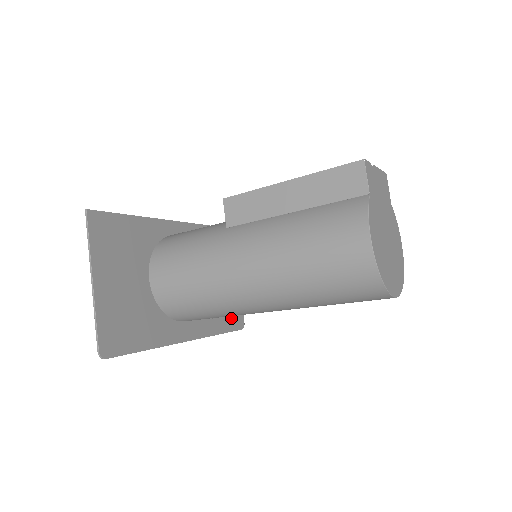
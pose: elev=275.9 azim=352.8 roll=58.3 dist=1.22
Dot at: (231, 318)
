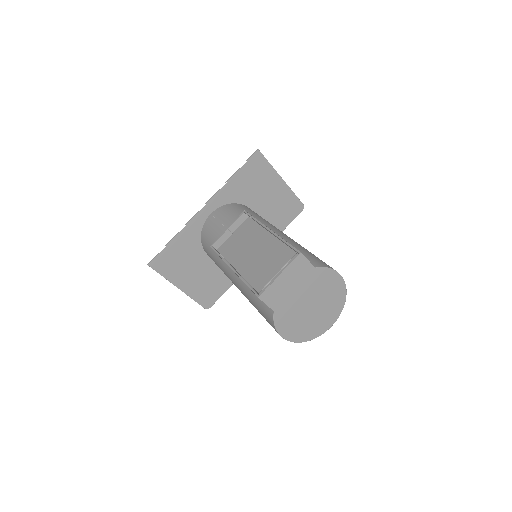
Dot at: (288, 213)
